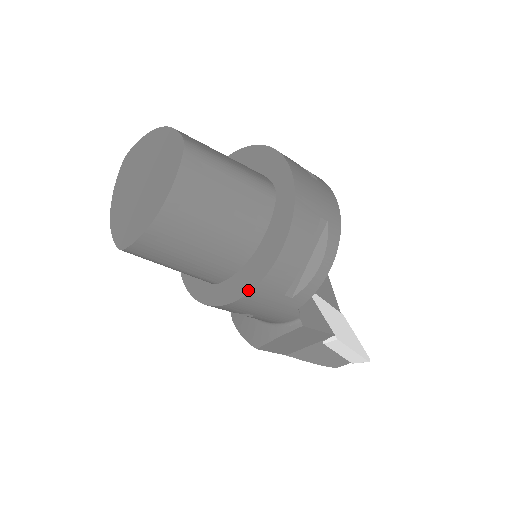
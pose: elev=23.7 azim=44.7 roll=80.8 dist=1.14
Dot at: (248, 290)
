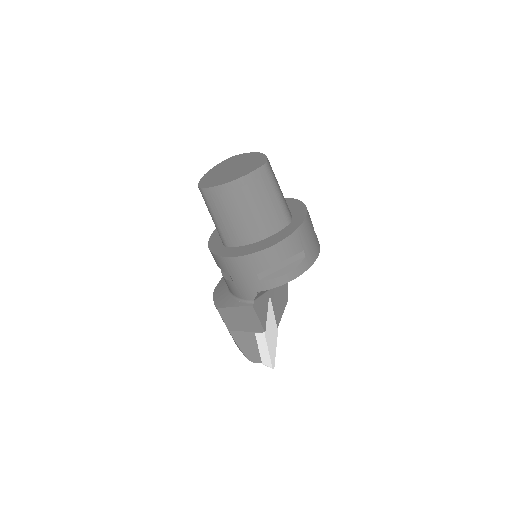
Dot at: (242, 255)
